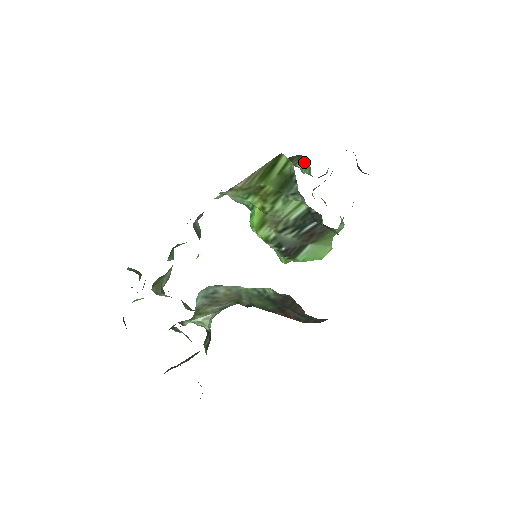
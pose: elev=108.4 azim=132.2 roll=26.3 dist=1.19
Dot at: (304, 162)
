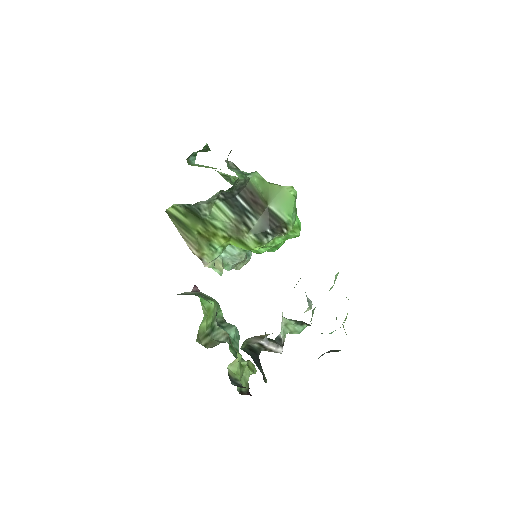
Dot at: occluded
